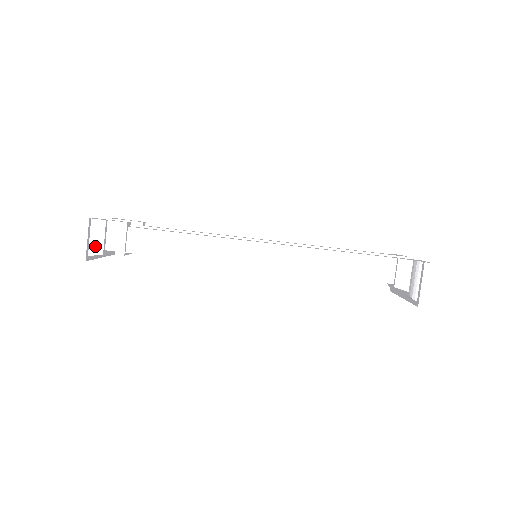
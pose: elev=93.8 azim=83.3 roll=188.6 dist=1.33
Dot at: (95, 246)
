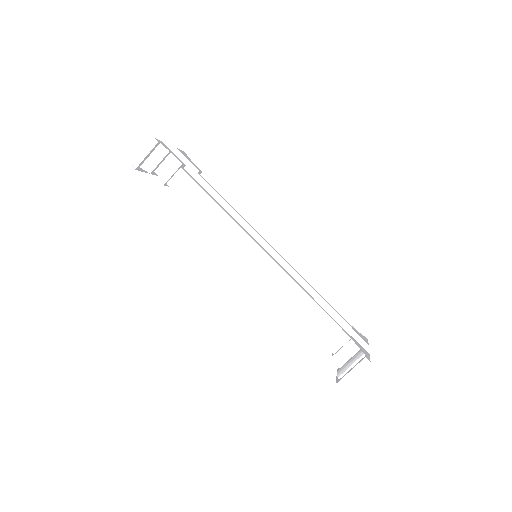
Dot at: (149, 164)
